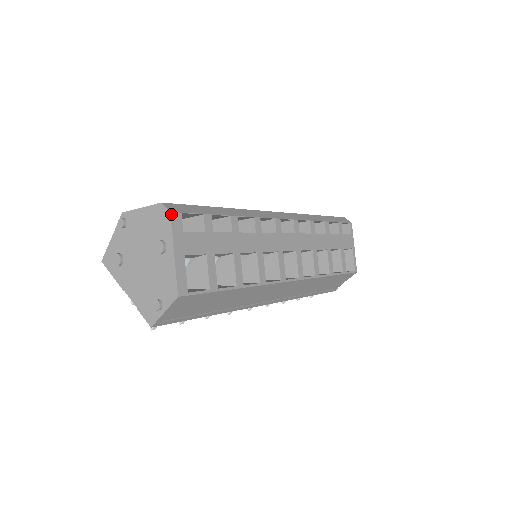
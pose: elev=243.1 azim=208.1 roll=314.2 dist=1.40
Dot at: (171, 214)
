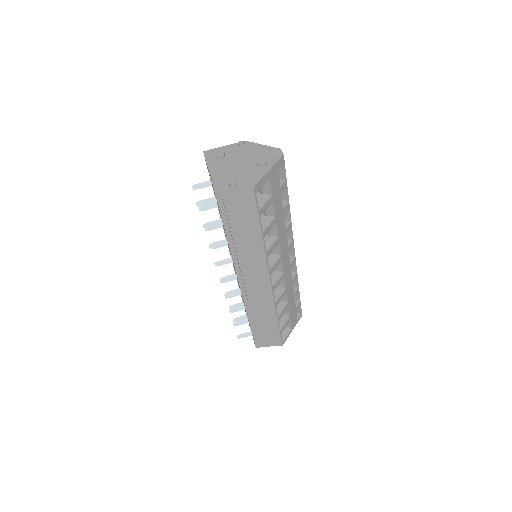
Dot at: (283, 156)
